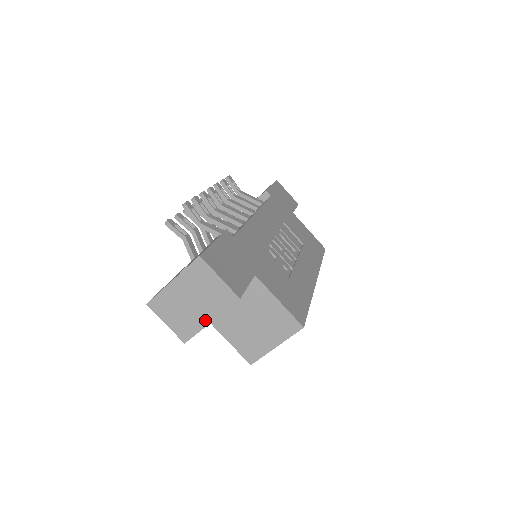
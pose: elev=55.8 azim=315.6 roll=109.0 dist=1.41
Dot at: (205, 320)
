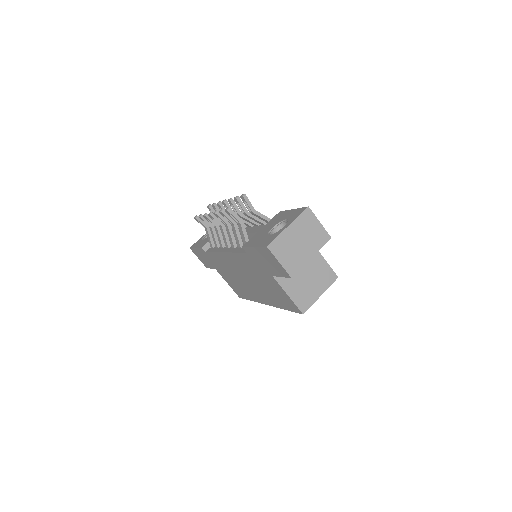
Dot at: (308, 256)
